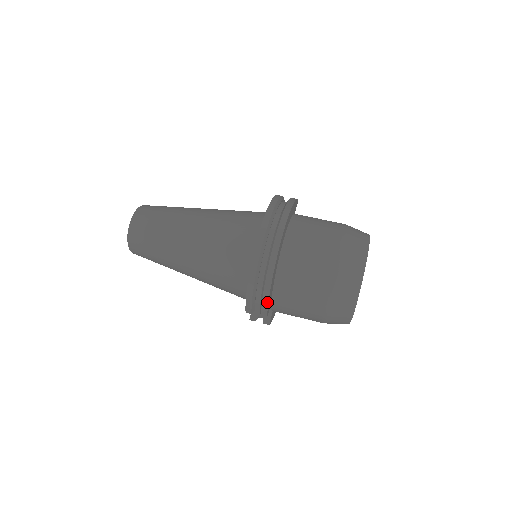
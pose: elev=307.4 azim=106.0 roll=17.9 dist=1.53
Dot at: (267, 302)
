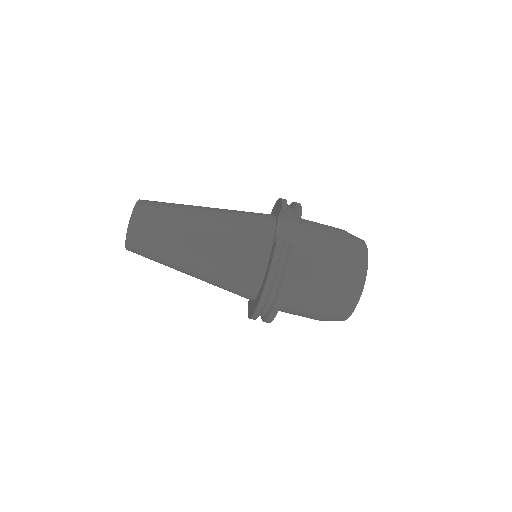
Dot at: occluded
